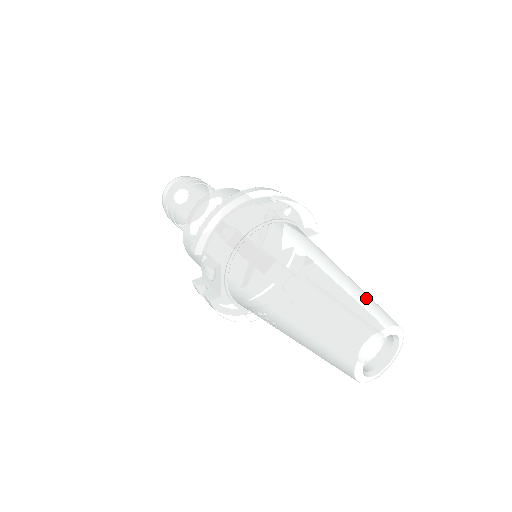
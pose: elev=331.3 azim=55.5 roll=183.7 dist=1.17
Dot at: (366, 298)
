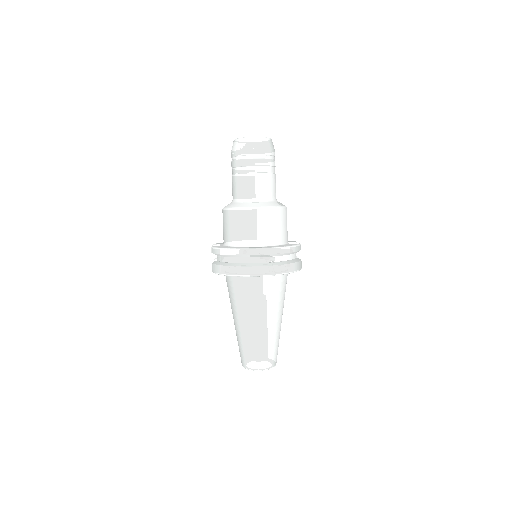
Dot at: (268, 350)
